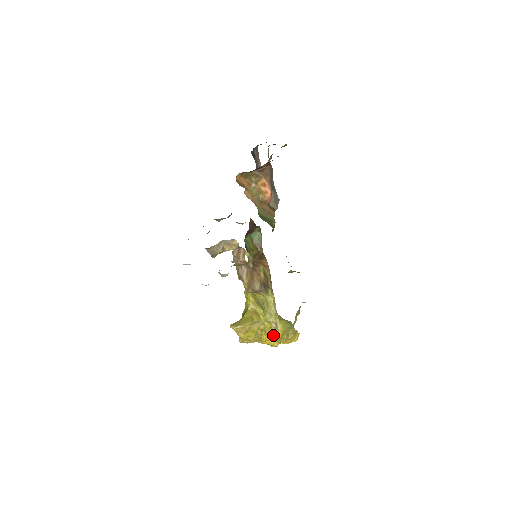
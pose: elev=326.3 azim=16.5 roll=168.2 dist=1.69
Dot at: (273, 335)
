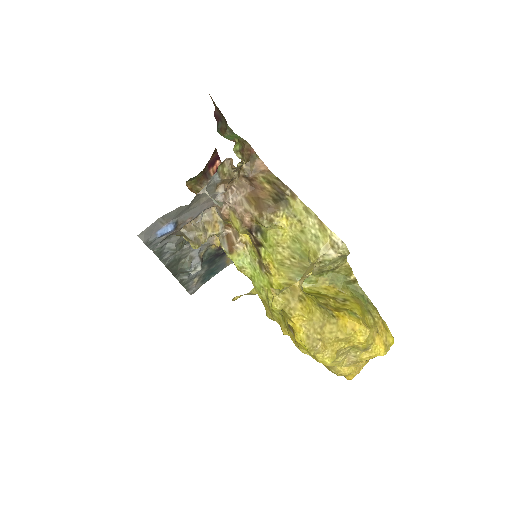
Dot at: (348, 310)
